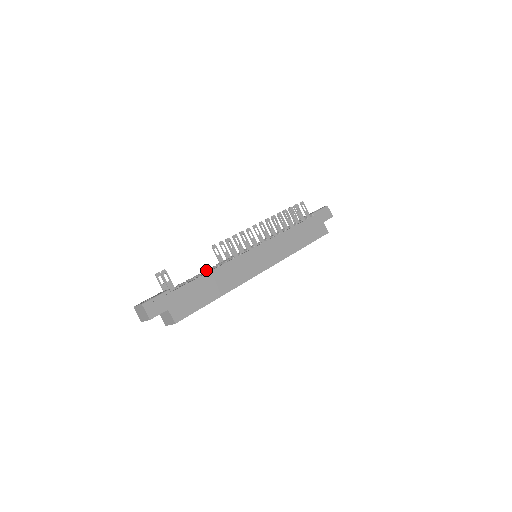
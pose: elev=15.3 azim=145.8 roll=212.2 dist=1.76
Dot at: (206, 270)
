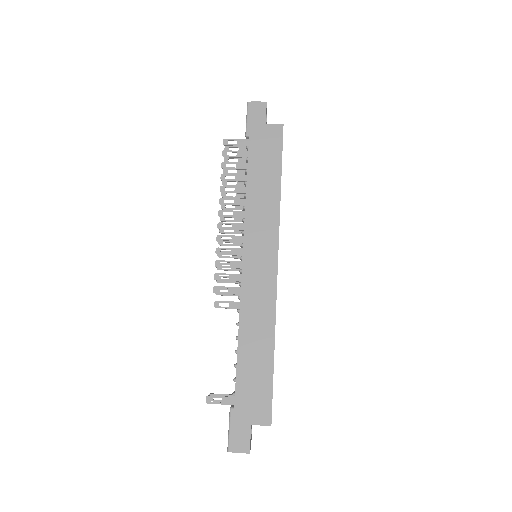
Dot at: occluded
